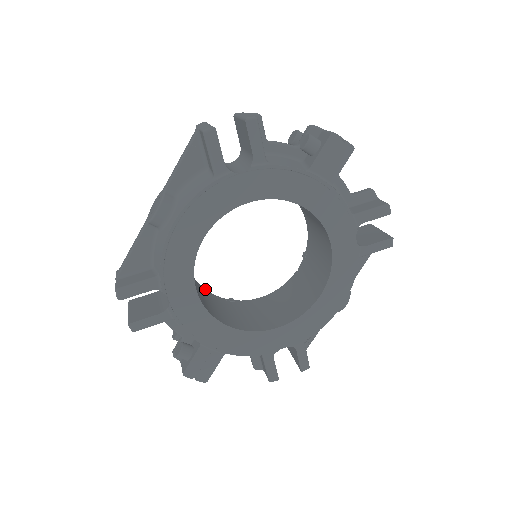
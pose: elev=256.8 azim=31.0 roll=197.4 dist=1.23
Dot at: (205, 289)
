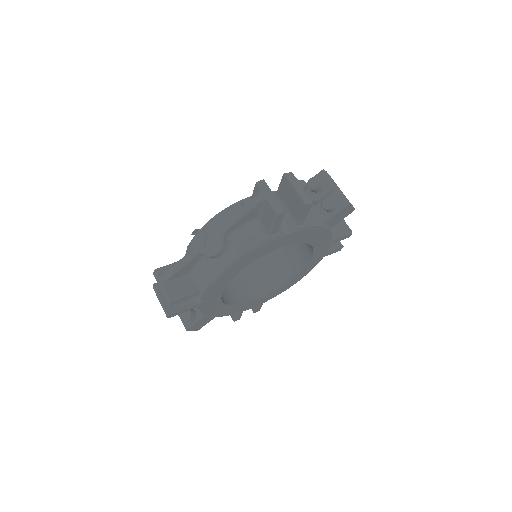
Dot at: occluded
